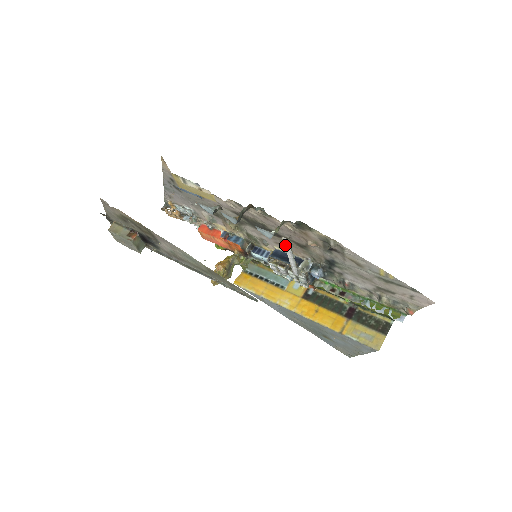
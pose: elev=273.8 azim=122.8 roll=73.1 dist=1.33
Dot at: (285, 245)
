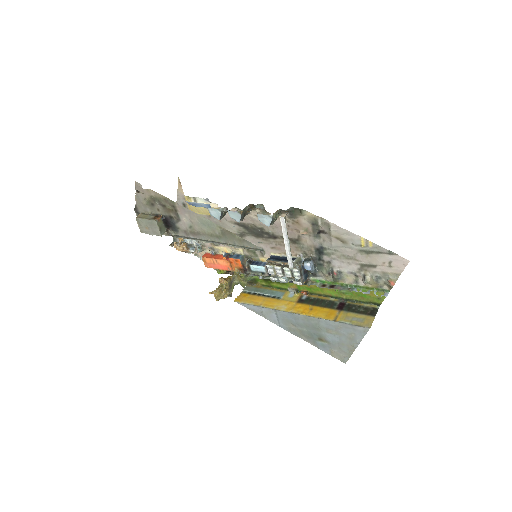
Dot at: (282, 227)
